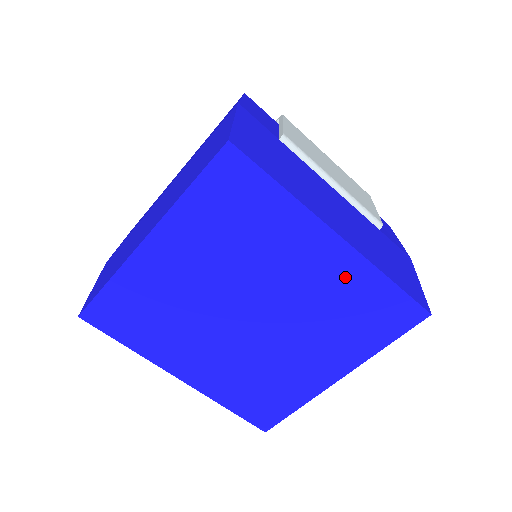
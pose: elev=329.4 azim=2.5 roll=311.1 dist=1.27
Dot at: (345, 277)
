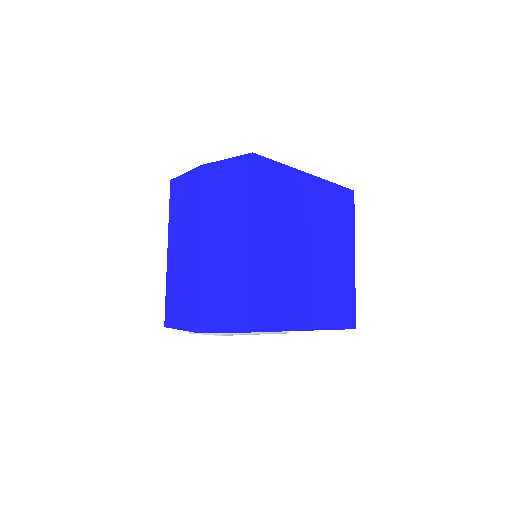
Dot at: (323, 195)
